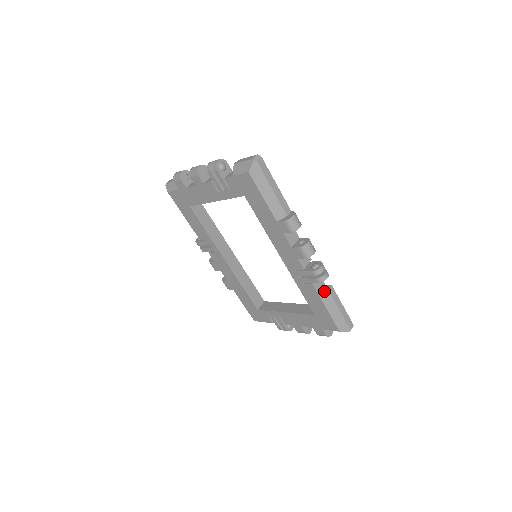
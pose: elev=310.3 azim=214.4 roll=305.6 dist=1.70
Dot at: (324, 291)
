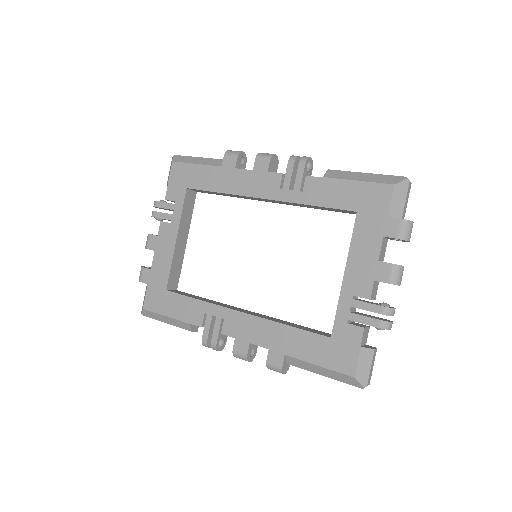
Dot at: (325, 173)
